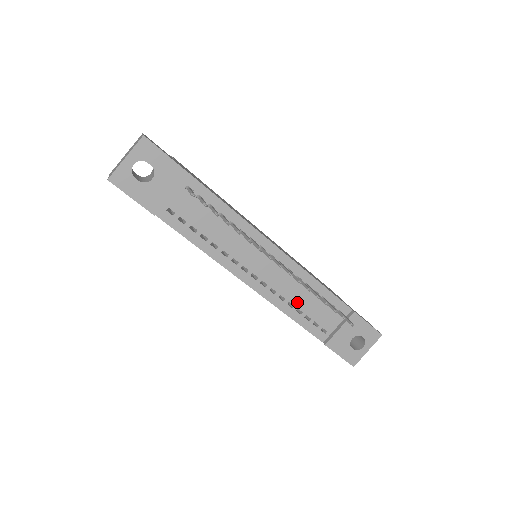
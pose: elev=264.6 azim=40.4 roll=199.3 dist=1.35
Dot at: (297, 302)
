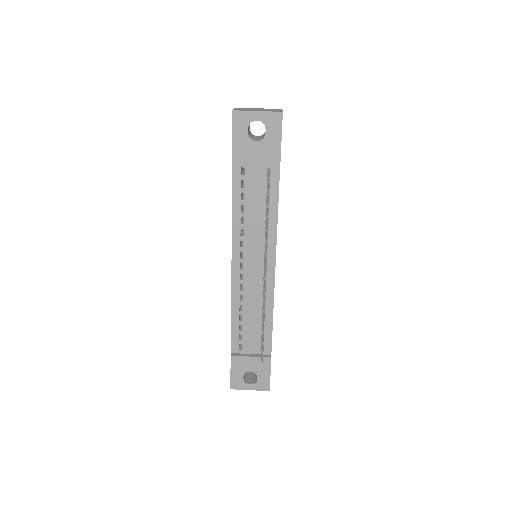
Dot at: (246, 311)
